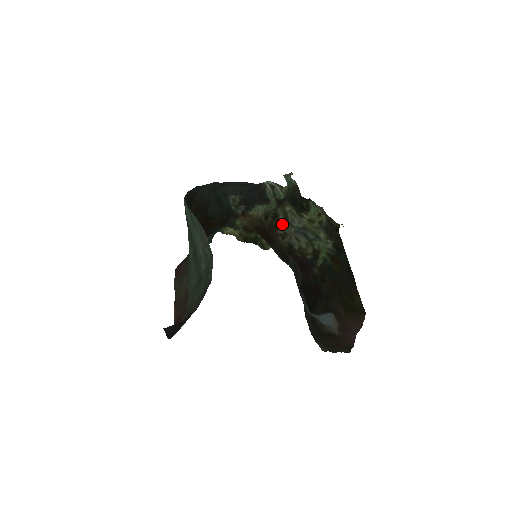
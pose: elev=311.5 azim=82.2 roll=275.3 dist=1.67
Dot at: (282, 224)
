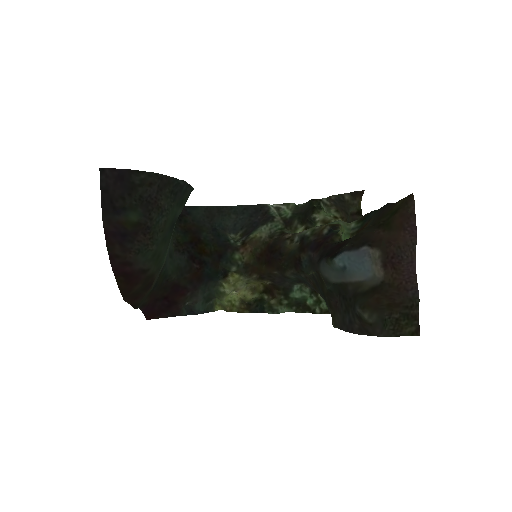
Dot at: occluded
